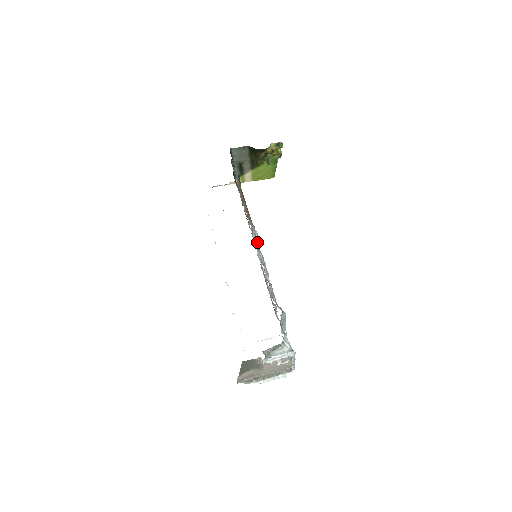
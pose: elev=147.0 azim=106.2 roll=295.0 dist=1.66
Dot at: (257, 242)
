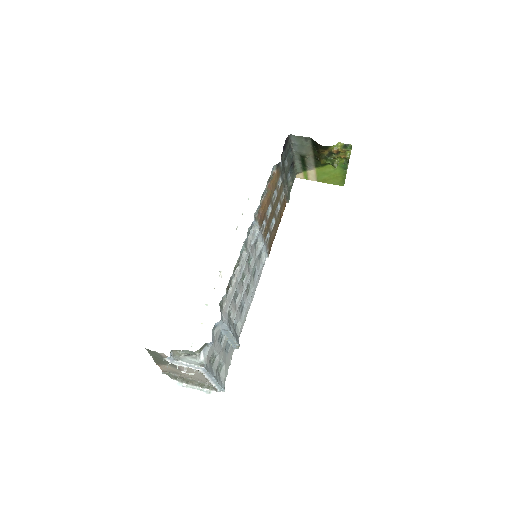
Dot at: (251, 239)
